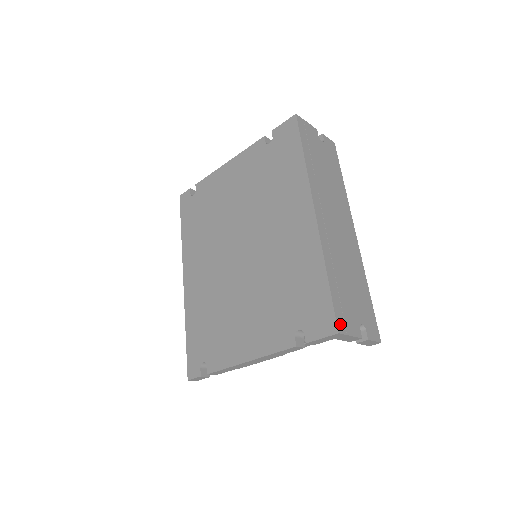
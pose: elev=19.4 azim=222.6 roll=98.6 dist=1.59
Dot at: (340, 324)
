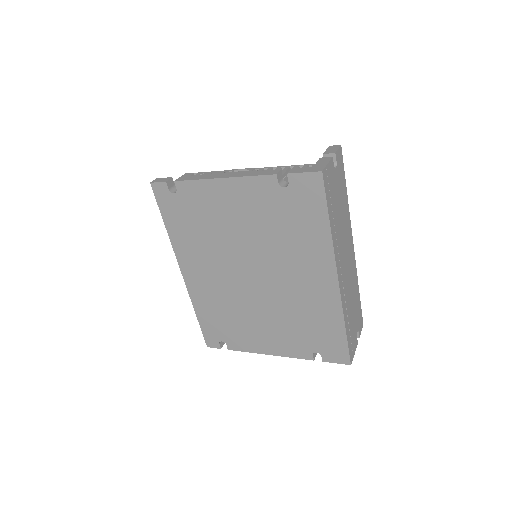
Dot at: (351, 356)
